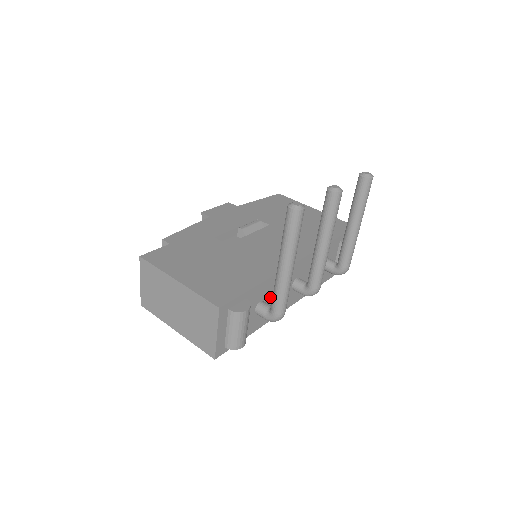
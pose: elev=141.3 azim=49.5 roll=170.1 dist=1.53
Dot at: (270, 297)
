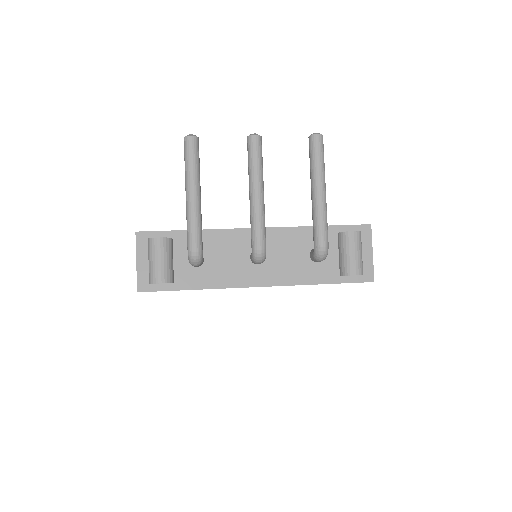
Dot at: (213, 255)
